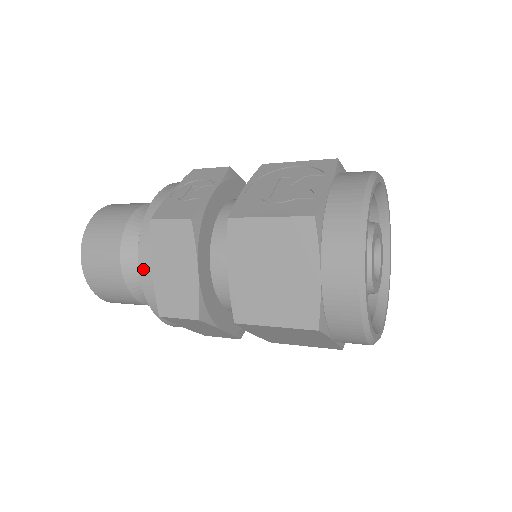
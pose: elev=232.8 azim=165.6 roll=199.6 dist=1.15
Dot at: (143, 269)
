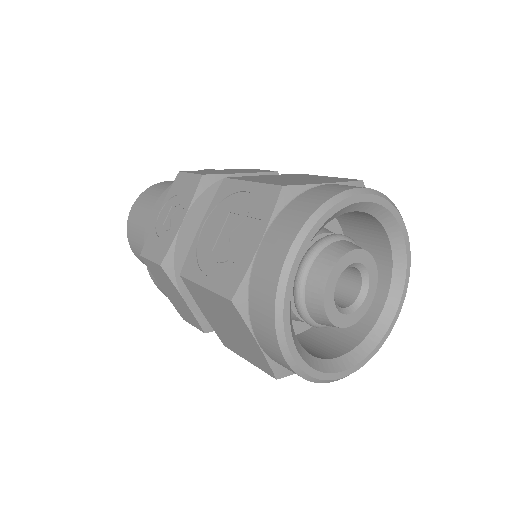
Dot at: (157, 286)
